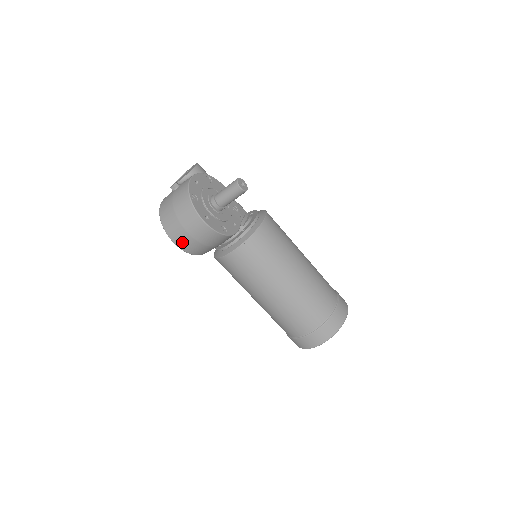
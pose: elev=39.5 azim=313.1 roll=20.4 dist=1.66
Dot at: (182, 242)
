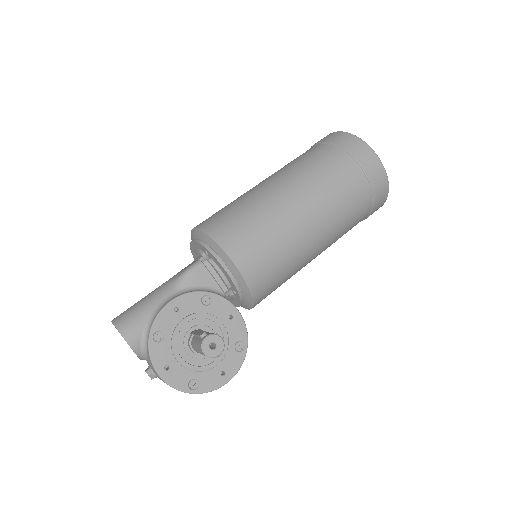
Dot at: occluded
